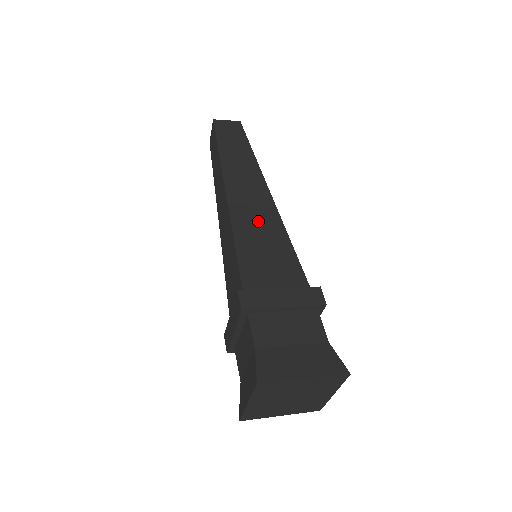
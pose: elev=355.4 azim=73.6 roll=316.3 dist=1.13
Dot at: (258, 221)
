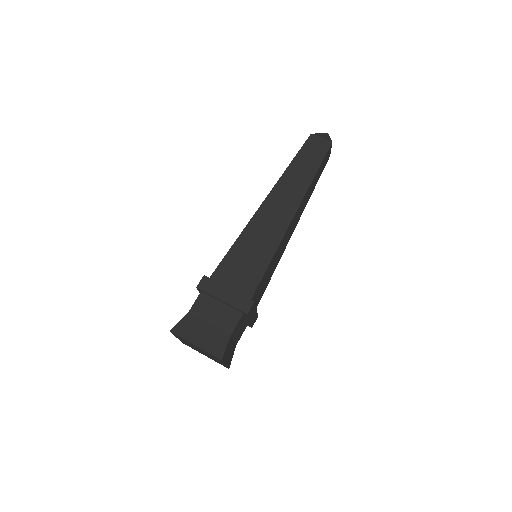
Dot at: (263, 235)
